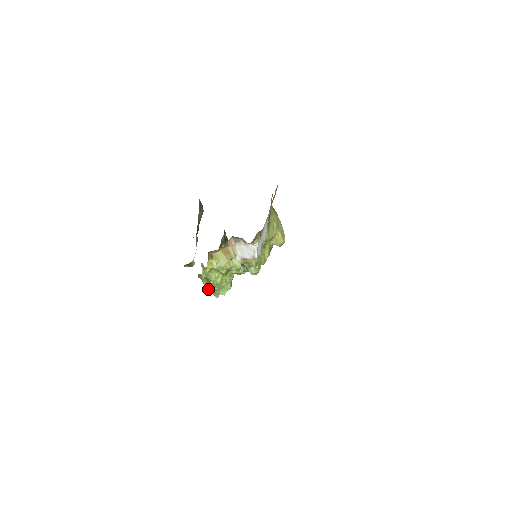
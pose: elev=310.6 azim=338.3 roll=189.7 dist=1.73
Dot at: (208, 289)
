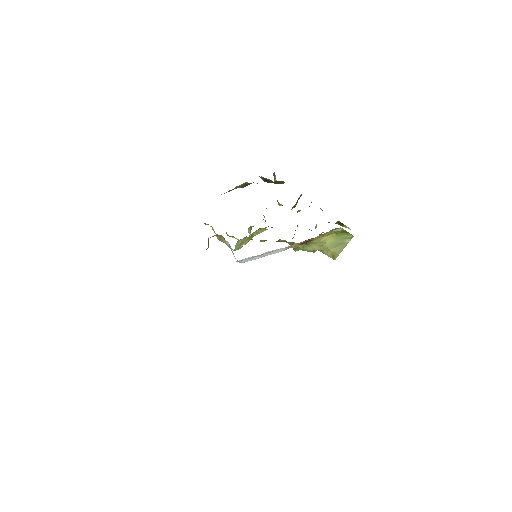
Dot at: occluded
